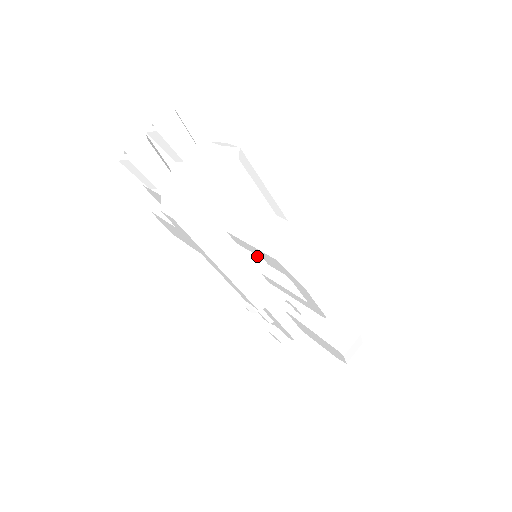
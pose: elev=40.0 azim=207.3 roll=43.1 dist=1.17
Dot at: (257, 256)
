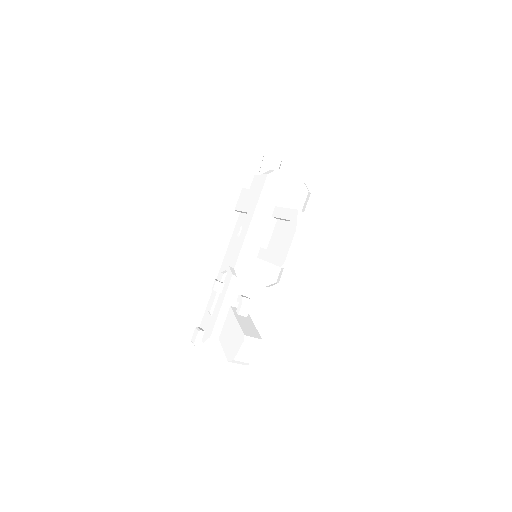
Dot at: (269, 237)
